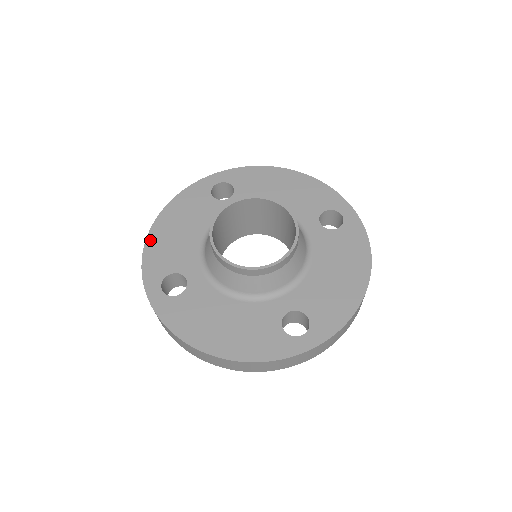
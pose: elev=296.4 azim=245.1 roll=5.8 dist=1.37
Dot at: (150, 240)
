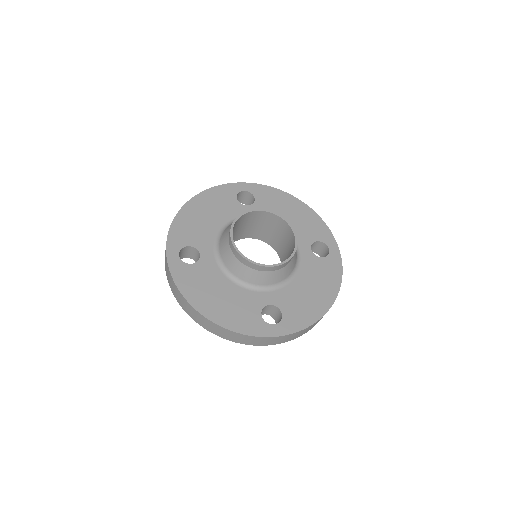
Dot at: (180, 215)
